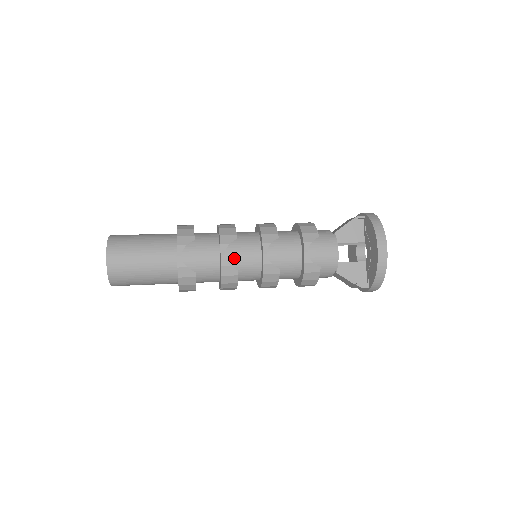
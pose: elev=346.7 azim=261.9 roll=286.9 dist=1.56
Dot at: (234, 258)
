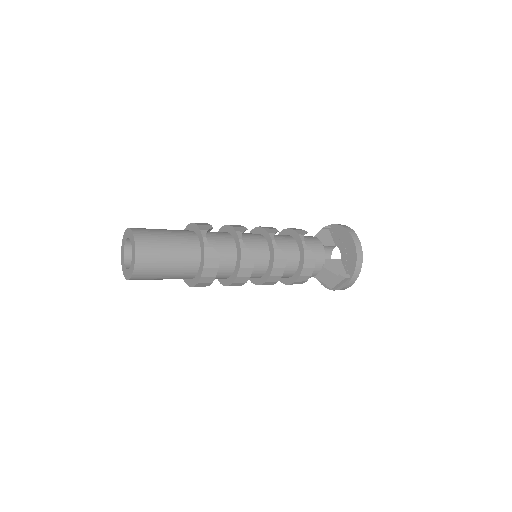
Dot at: (247, 246)
